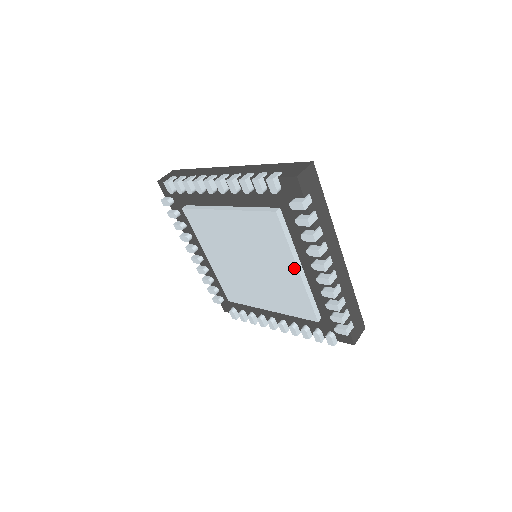
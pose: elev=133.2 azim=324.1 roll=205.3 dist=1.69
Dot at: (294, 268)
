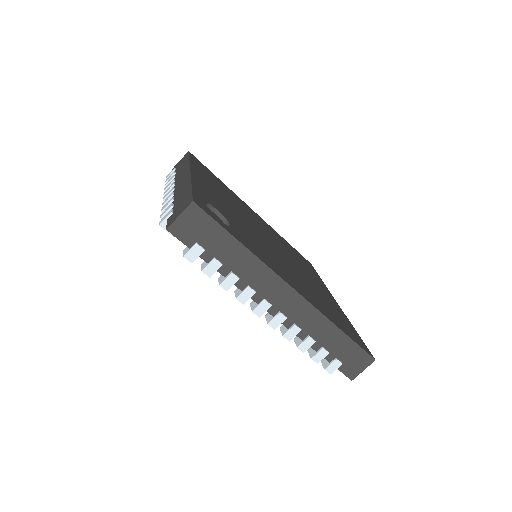
Dot at: occluded
